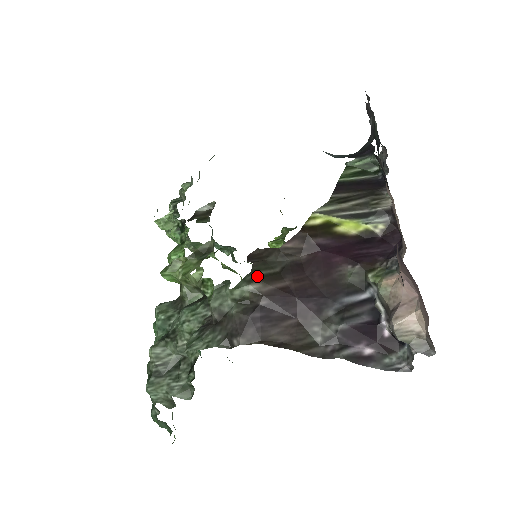
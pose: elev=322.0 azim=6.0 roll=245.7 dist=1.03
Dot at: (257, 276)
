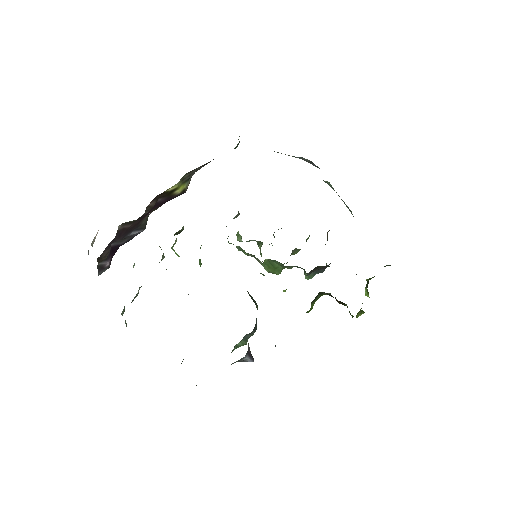
Dot at: (126, 222)
